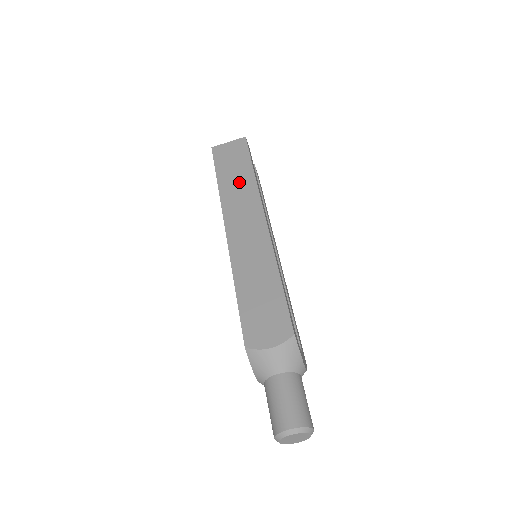
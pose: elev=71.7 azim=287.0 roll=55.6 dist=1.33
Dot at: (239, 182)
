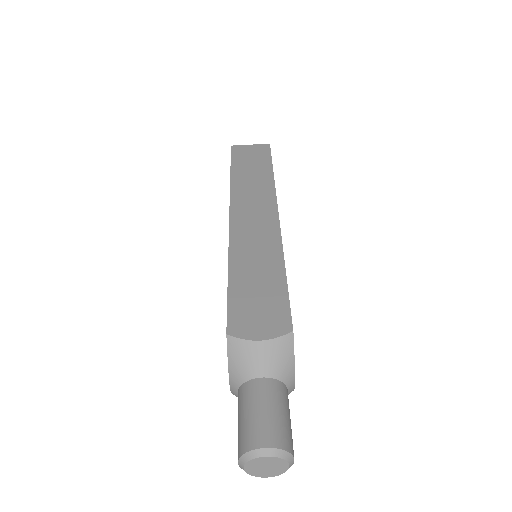
Dot at: (255, 178)
